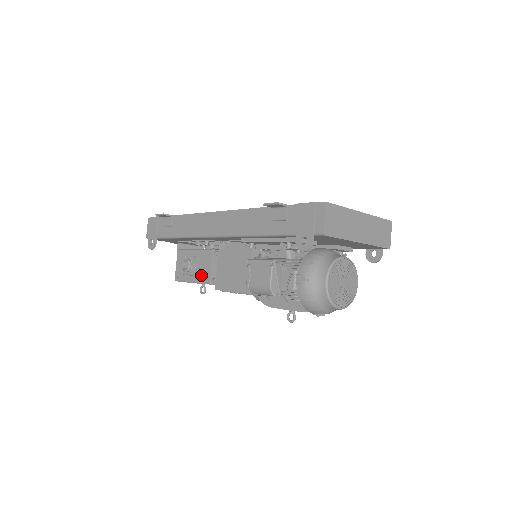
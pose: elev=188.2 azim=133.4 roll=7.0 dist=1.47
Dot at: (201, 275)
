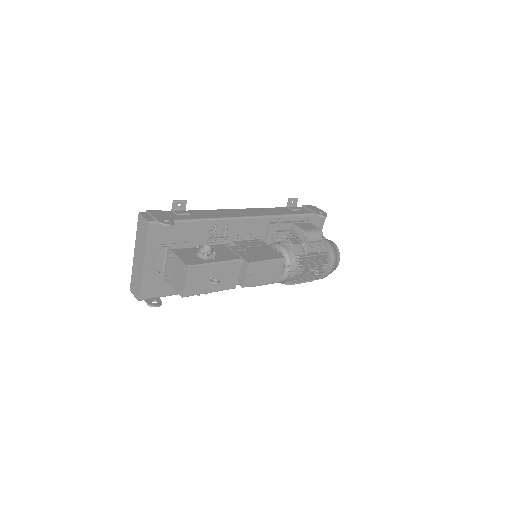
Dot at: (226, 256)
